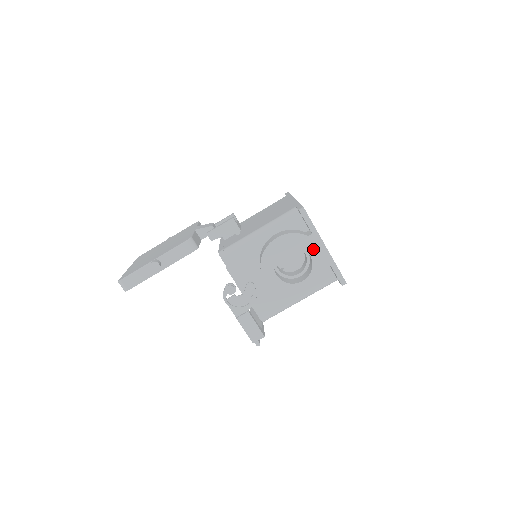
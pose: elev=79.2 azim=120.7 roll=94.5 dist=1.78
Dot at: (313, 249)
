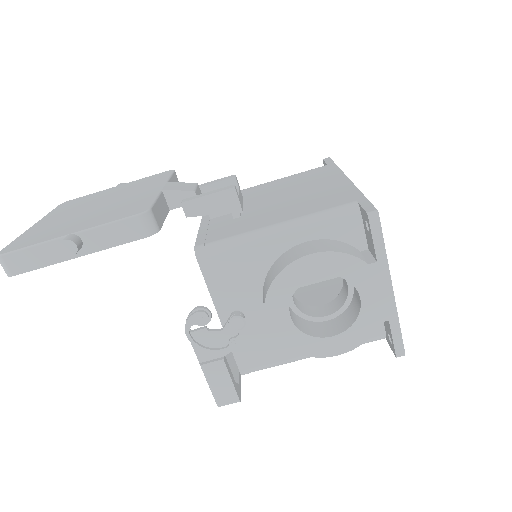
Dot at: (369, 288)
